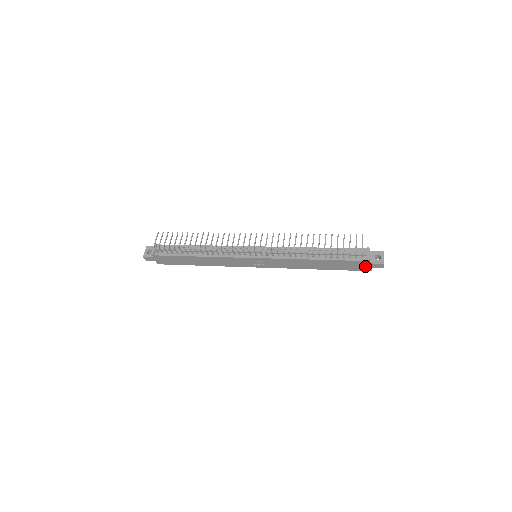
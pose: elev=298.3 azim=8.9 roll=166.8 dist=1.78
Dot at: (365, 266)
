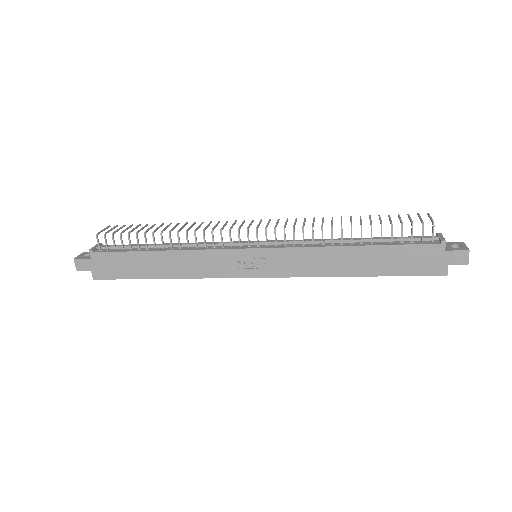
Dot at: (437, 260)
